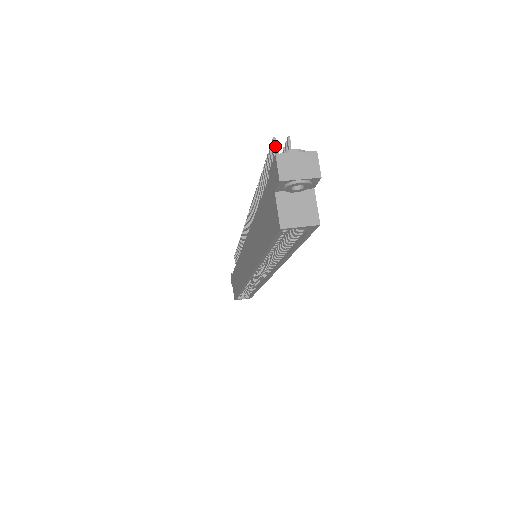
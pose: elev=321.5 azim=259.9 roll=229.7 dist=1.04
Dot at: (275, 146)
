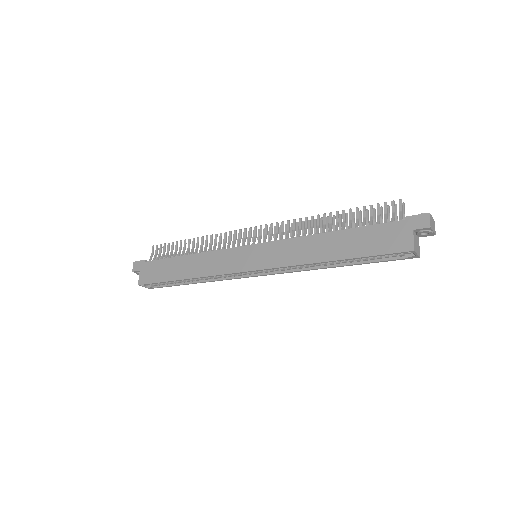
Dot at: occluded
